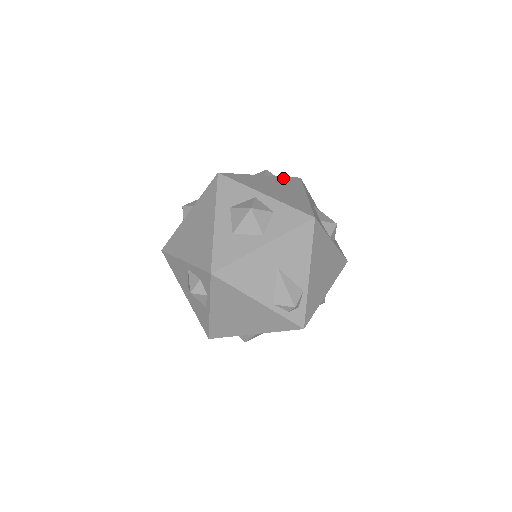
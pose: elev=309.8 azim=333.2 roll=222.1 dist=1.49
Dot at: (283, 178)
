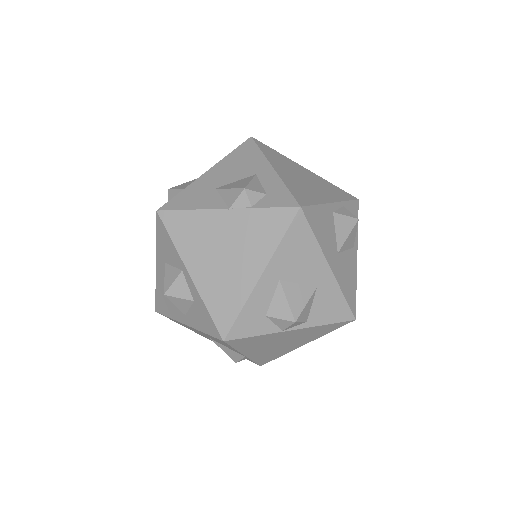
Dot at: (259, 215)
